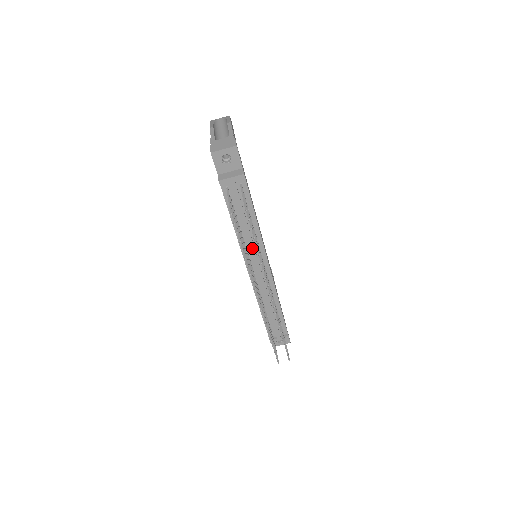
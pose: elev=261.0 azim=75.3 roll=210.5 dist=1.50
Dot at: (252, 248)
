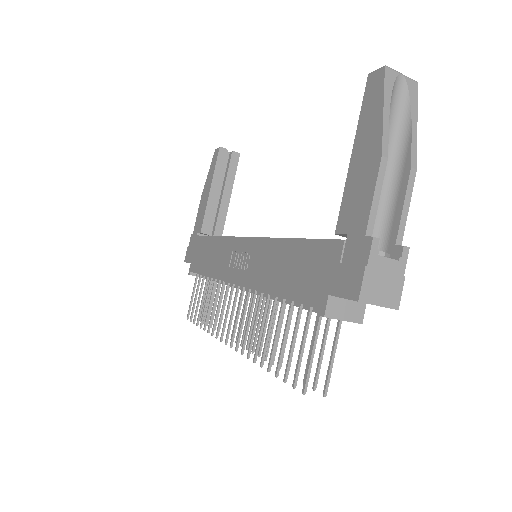
Dot at: occluded
